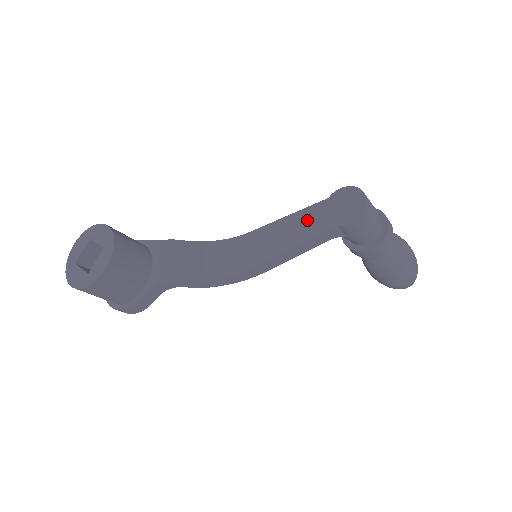
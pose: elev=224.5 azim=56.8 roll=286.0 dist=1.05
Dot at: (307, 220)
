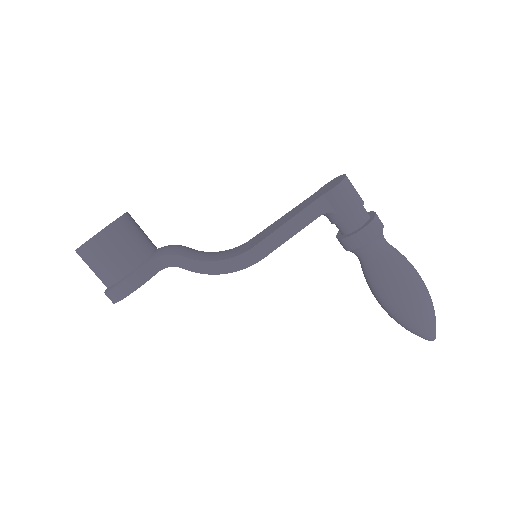
Dot at: (299, 207)
